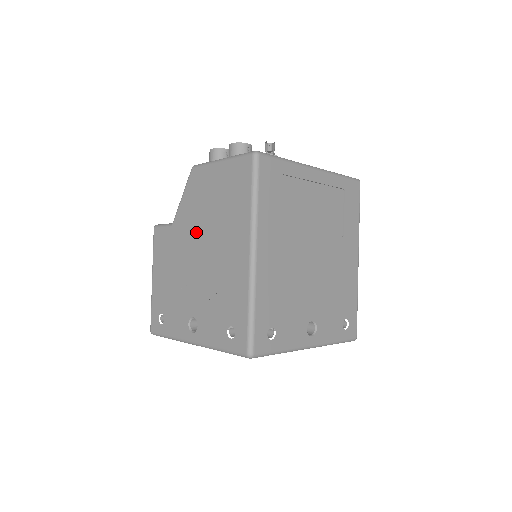
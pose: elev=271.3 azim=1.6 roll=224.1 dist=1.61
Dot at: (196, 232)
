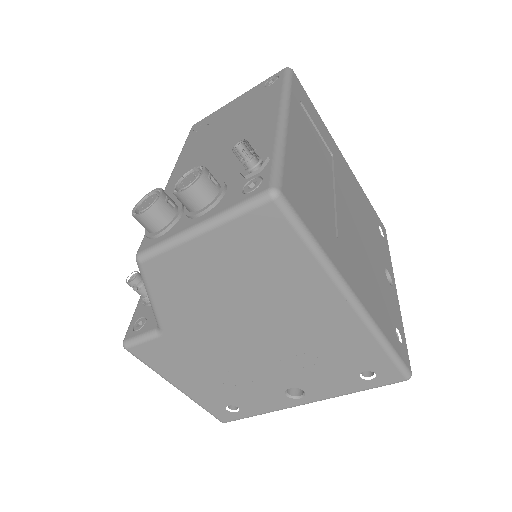
Dot at: (223, 323)
